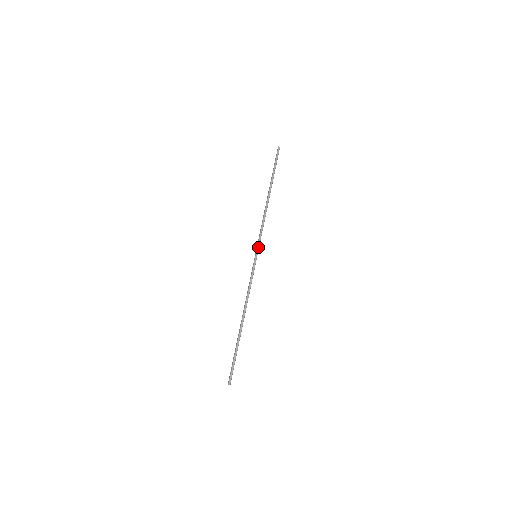
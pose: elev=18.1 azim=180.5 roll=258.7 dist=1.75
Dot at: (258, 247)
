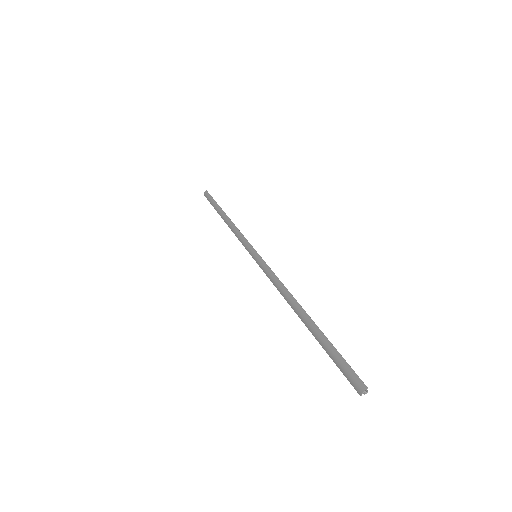
Dot at: (252, 248)
